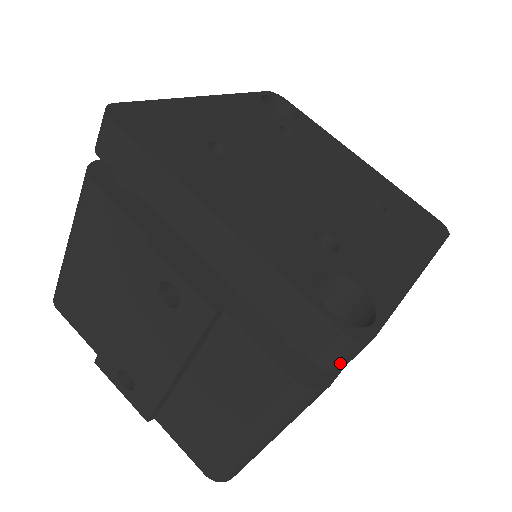
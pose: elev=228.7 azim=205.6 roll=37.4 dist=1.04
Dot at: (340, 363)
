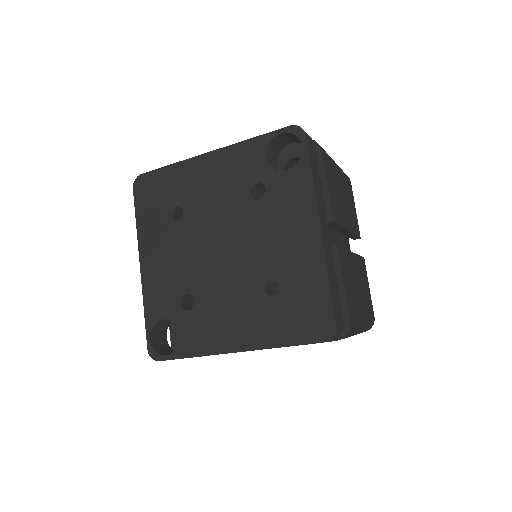
Dot at: occluded
